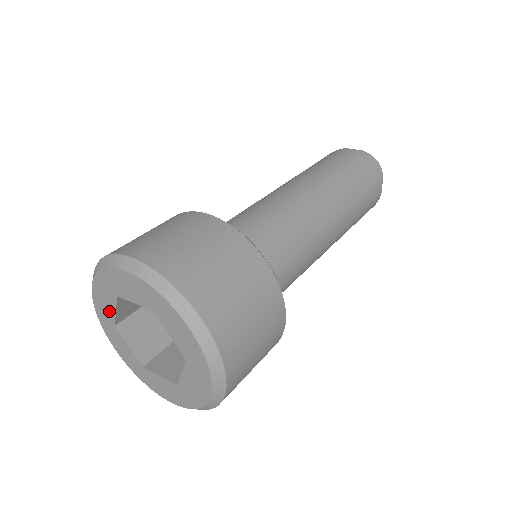
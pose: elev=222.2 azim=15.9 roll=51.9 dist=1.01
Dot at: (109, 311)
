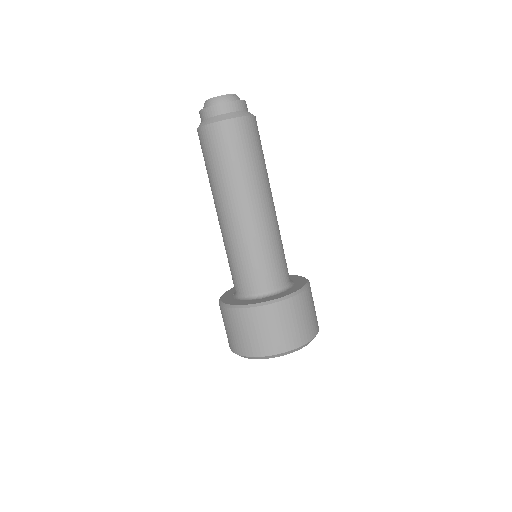
Dot at: occluded
